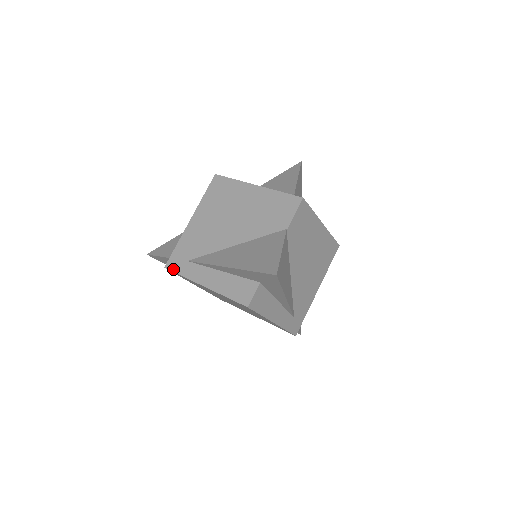
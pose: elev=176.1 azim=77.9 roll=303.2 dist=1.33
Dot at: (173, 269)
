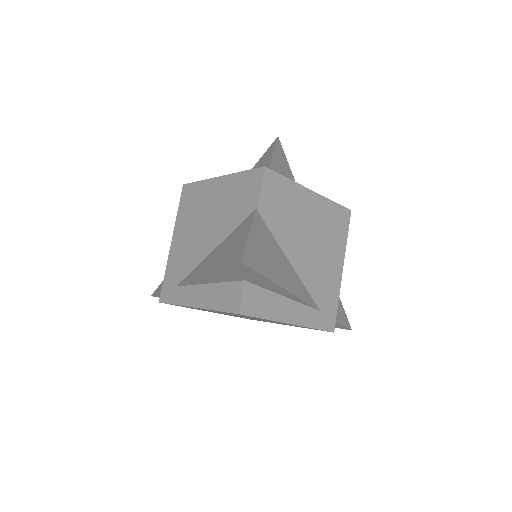
Dot at: (166, 301)
